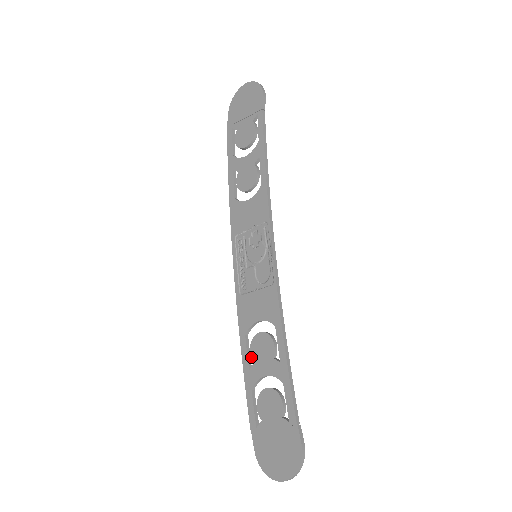
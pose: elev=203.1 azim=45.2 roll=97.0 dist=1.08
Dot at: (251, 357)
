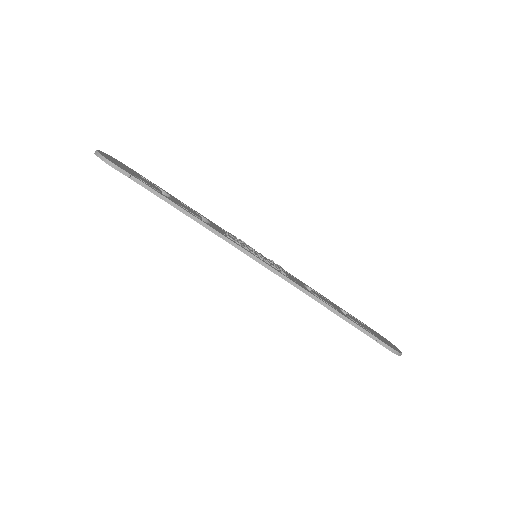
Dot at: occluded
